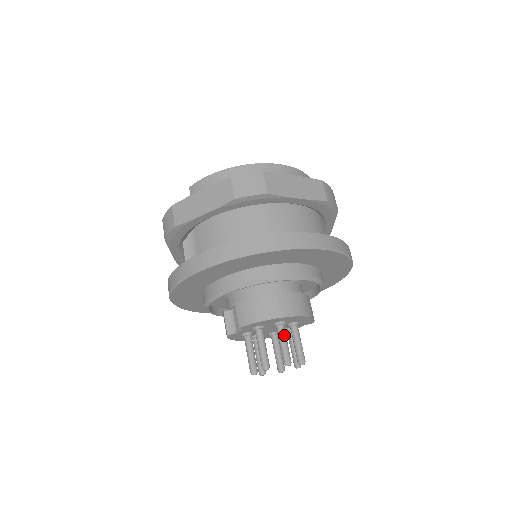
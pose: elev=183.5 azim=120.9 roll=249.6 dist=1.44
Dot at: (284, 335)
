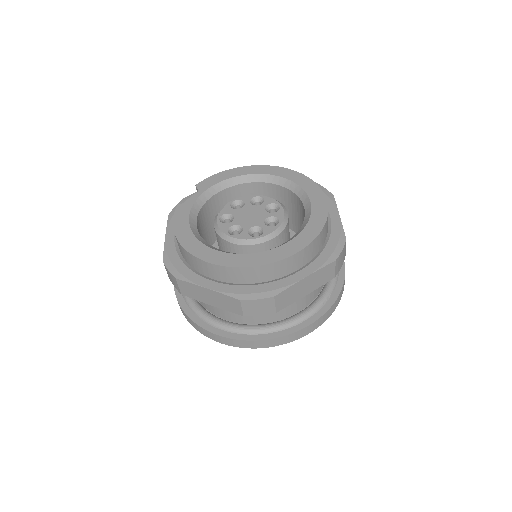
Dot at: occluded
